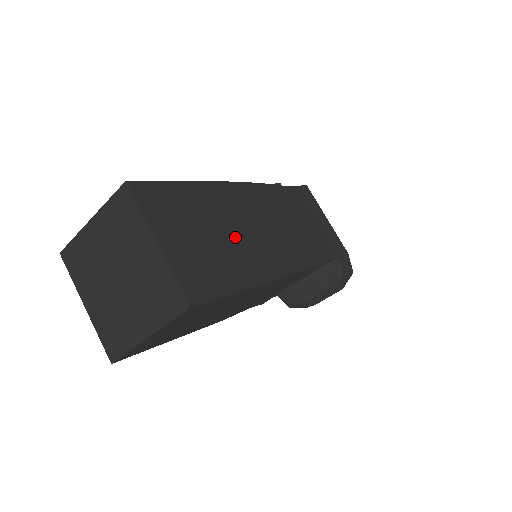
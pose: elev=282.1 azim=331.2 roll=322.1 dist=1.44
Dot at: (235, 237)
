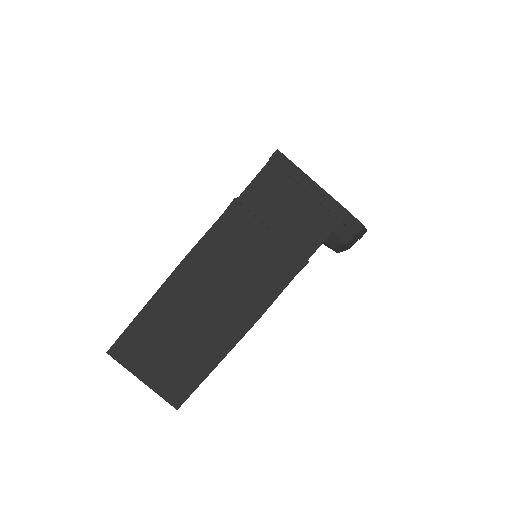
Dot at: (195, 328)
